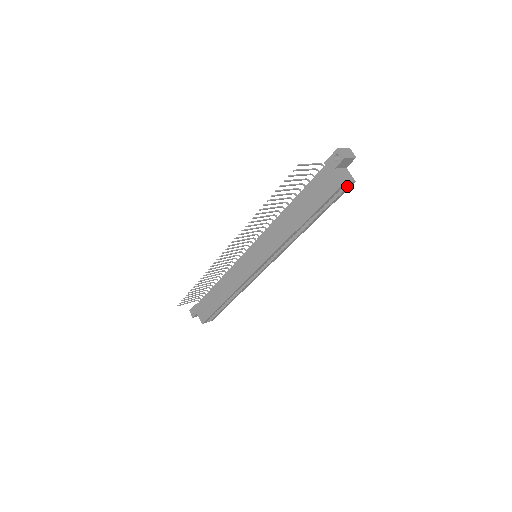
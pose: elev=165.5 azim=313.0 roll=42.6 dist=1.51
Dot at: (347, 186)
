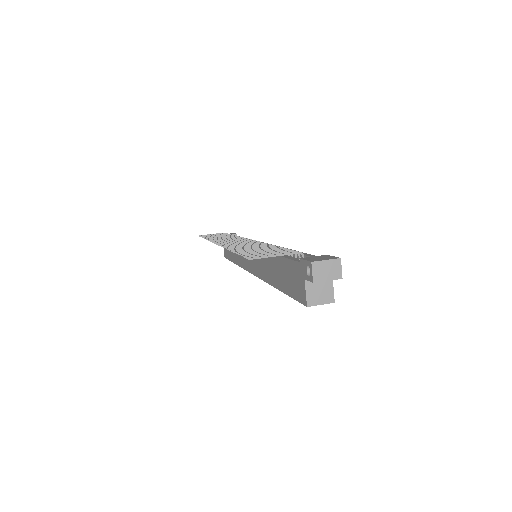
Dot at: occluded
